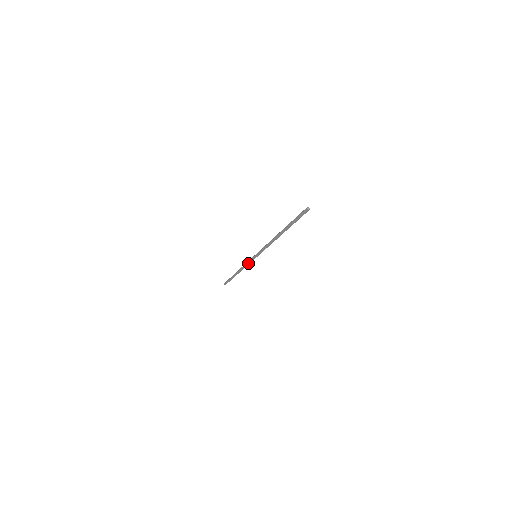
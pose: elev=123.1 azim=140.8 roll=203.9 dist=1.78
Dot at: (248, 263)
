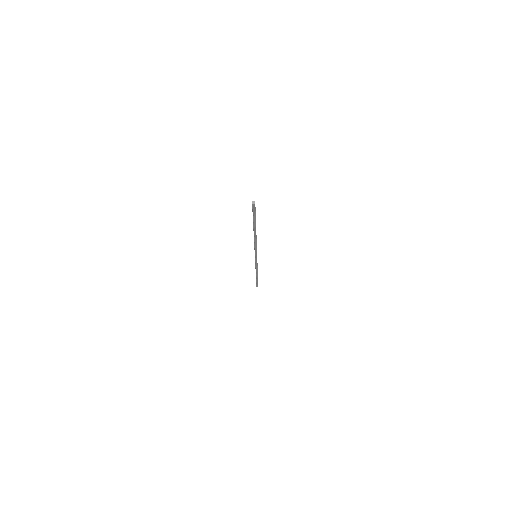
Dot at: (255, 263)
